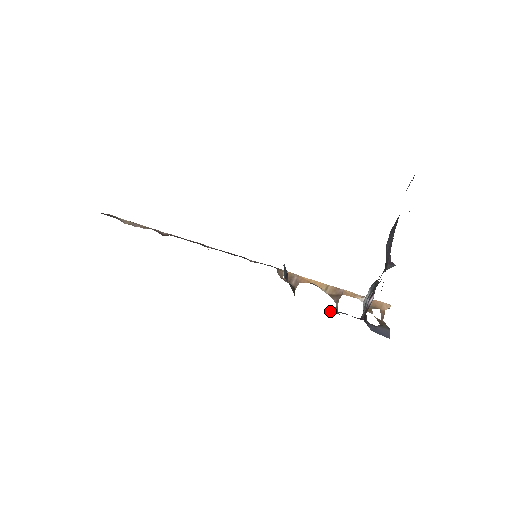
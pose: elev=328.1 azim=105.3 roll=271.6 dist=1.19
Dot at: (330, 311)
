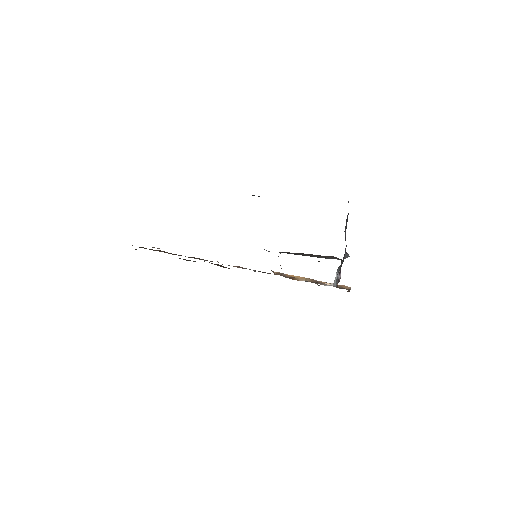
Dot at: occluded
